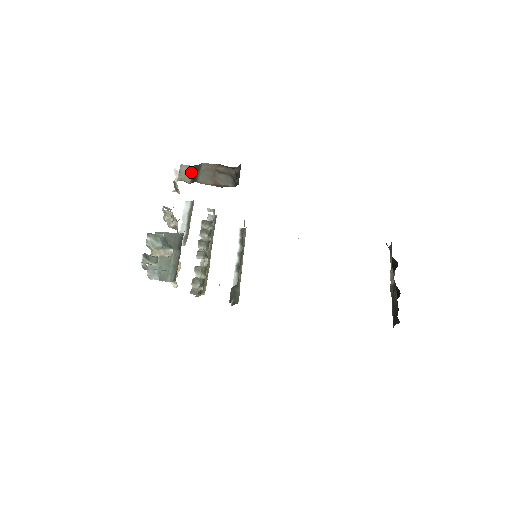
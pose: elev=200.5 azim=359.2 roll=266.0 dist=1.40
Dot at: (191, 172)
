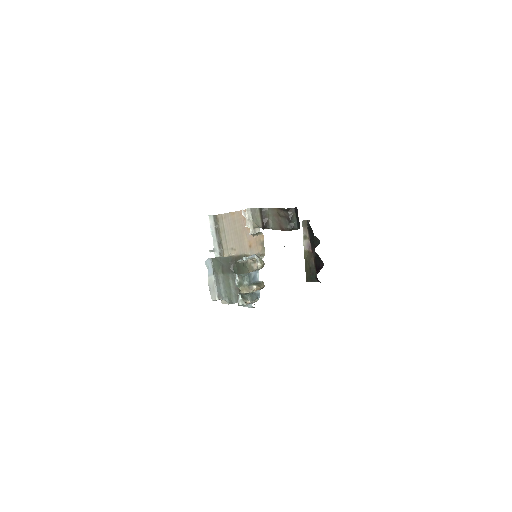
Dot at: (259, 215)
